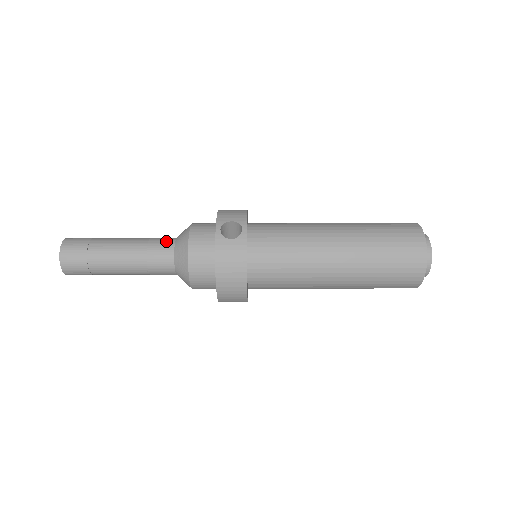
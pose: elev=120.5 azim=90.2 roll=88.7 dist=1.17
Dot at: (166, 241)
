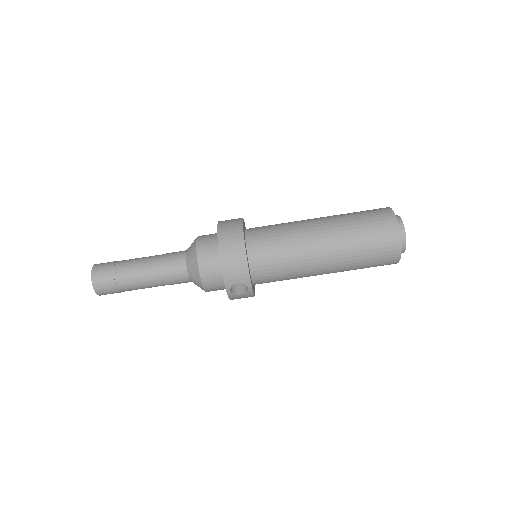
Dot at: (180, 275)
